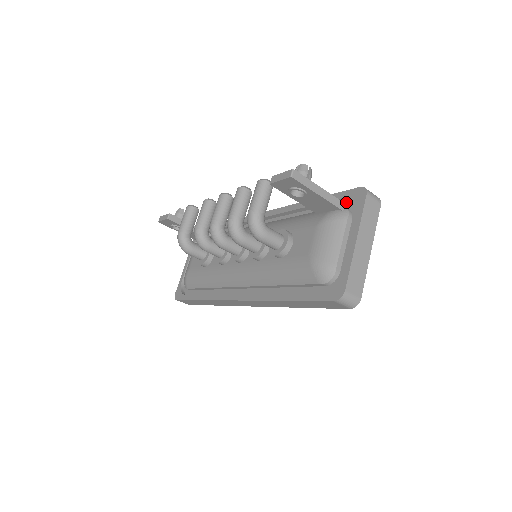
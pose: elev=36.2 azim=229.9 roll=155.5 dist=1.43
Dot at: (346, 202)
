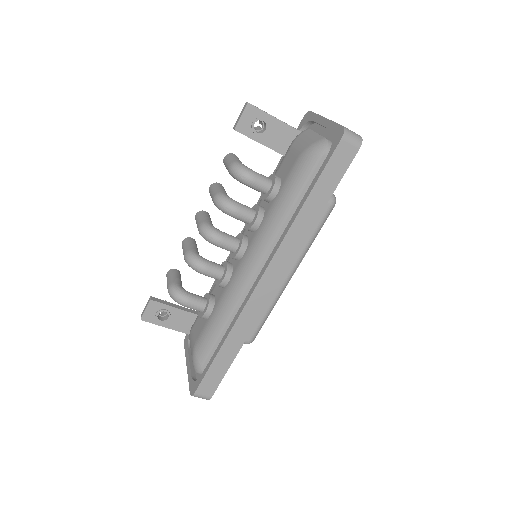
Dot at: occluded
